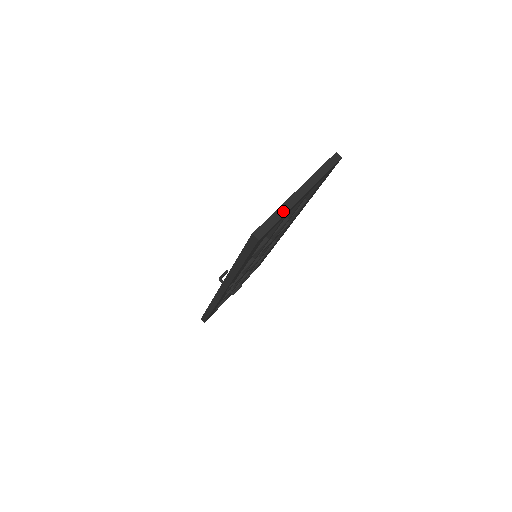
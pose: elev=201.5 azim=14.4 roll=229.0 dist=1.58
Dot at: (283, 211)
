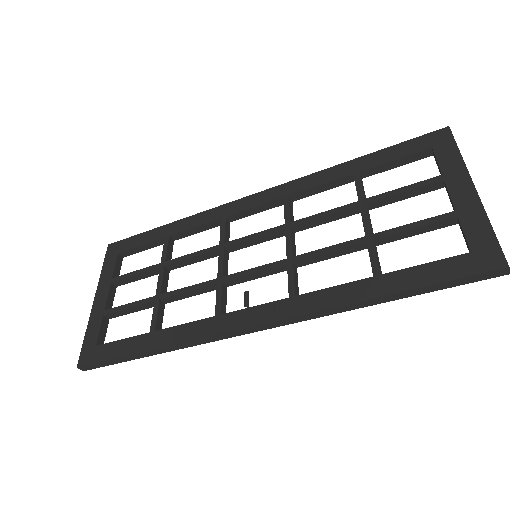
Dot at: (489, 222)
